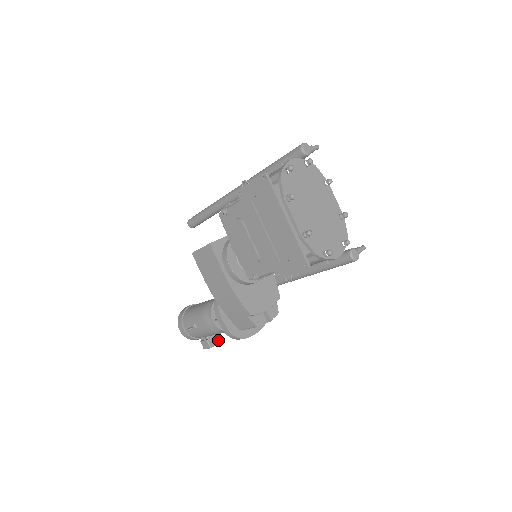
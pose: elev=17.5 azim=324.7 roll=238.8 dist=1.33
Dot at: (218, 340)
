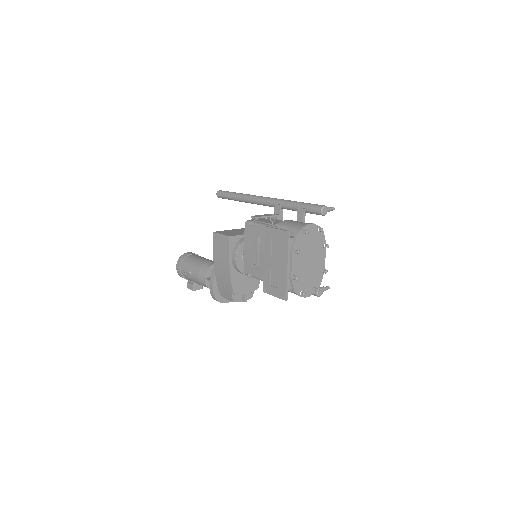
Dot at: (200, 287)
